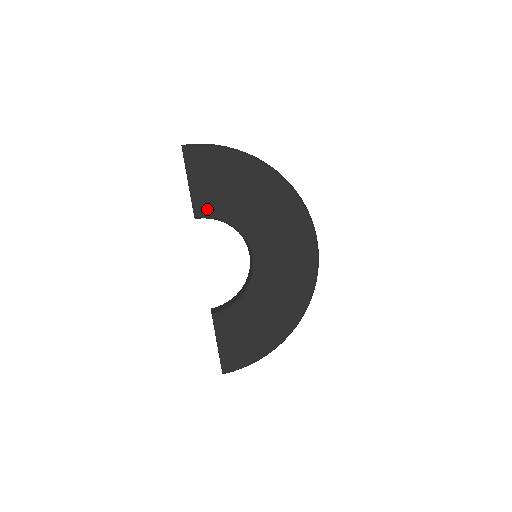
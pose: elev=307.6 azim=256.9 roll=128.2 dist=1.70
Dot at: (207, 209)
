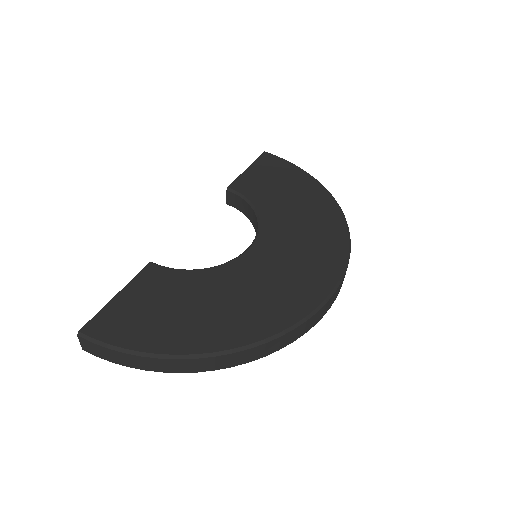
Dot at: (245, 189)
